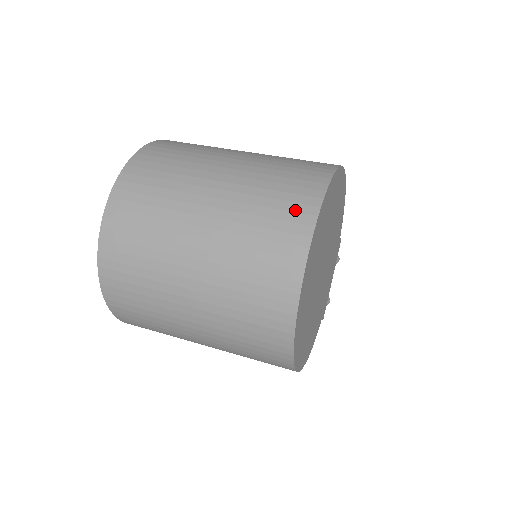
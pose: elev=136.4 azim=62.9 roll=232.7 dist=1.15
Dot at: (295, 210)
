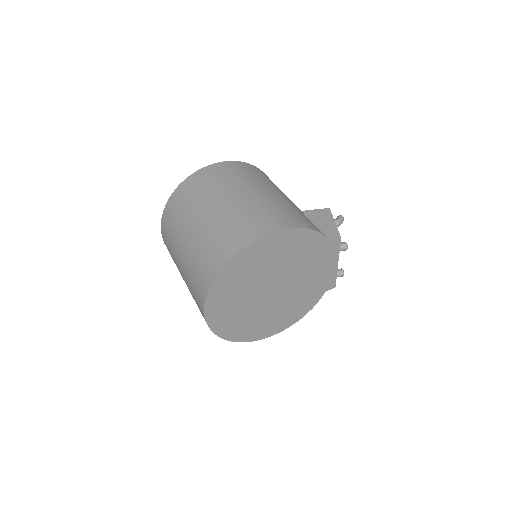
Dot at: (200, 288)
